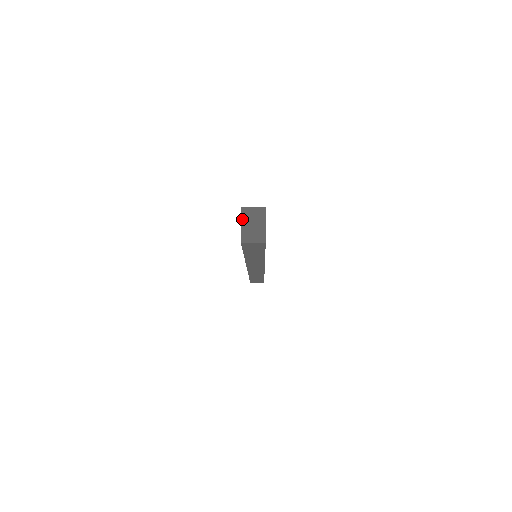
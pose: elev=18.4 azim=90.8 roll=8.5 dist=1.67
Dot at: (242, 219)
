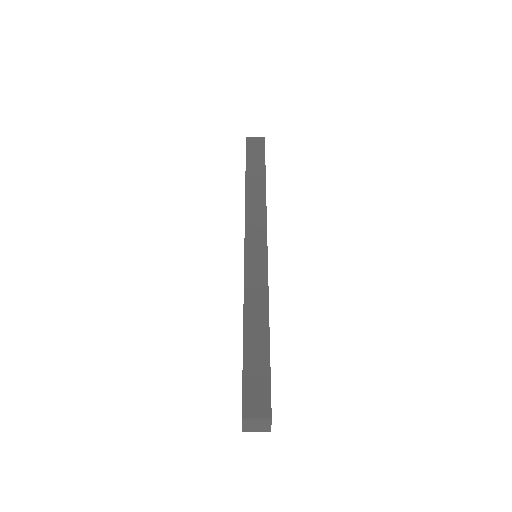
Dot at: (243, 428)
